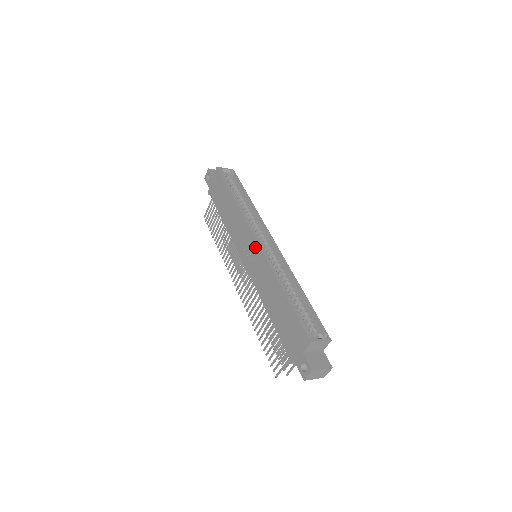
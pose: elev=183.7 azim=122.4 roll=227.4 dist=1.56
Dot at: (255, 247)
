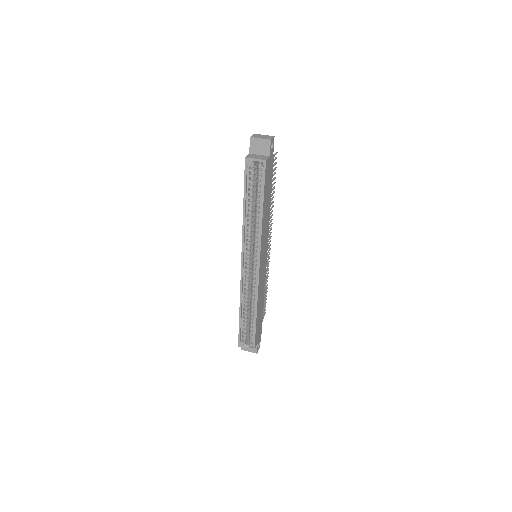
Dot at: occluded
